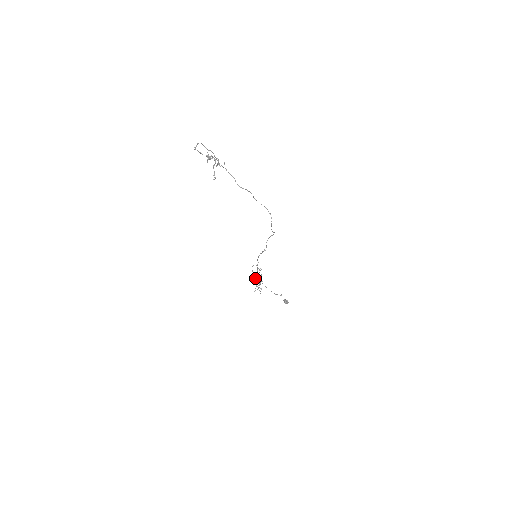
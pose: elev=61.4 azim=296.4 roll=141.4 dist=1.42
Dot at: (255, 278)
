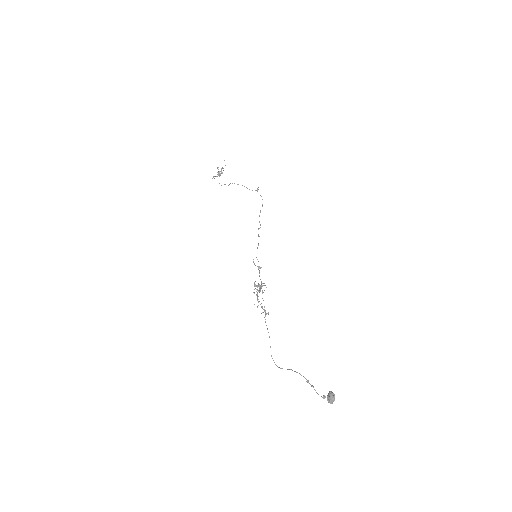
Dot at: (255, 284)
